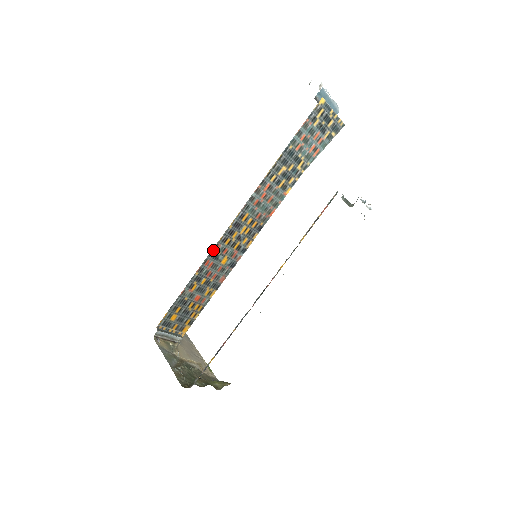
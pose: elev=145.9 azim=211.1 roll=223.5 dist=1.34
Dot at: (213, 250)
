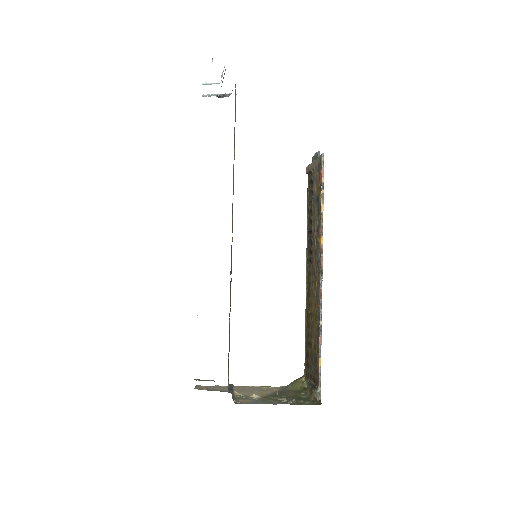
Dot at: occluded
